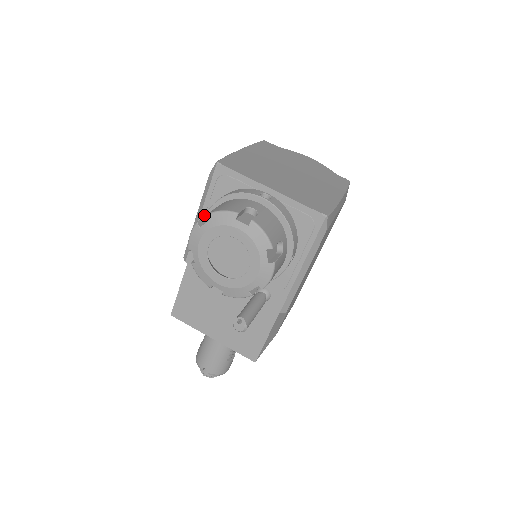
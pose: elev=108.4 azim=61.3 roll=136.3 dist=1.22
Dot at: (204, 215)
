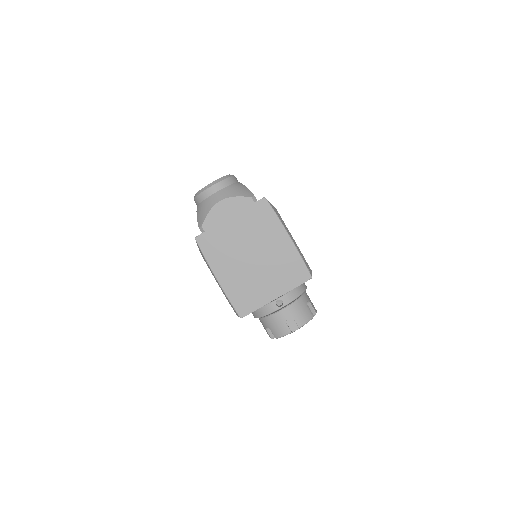
Dot at: occluded
